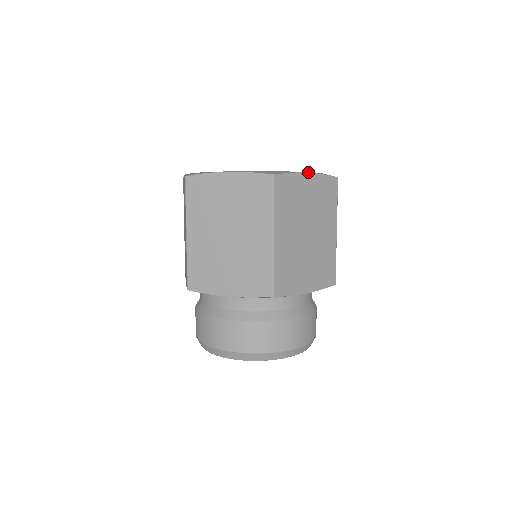
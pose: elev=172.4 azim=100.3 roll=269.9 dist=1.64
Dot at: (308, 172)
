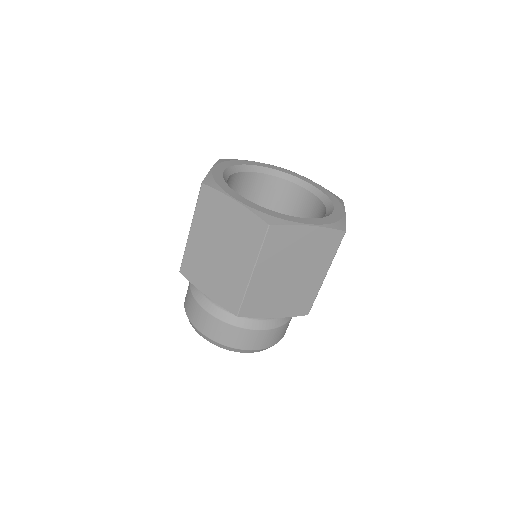
Dot at: occluded
